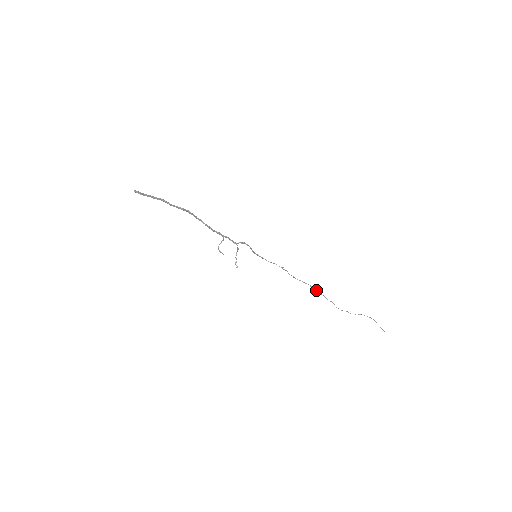
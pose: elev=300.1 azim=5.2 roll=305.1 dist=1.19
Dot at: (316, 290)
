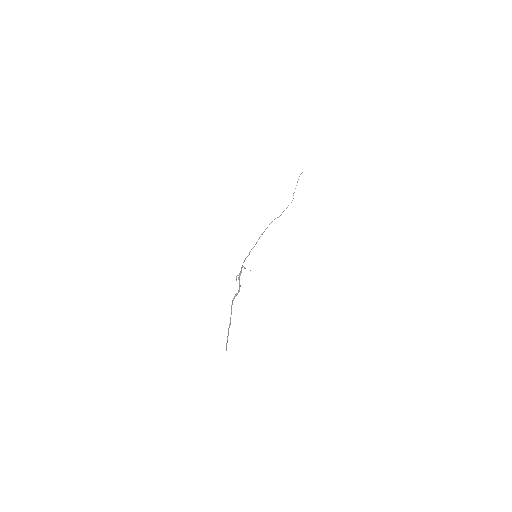
Dot at: occluded
